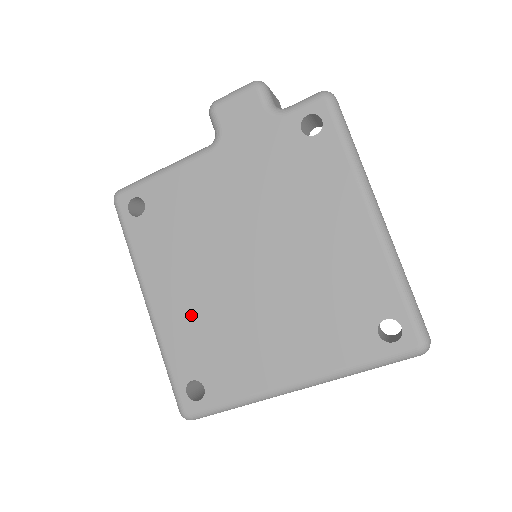
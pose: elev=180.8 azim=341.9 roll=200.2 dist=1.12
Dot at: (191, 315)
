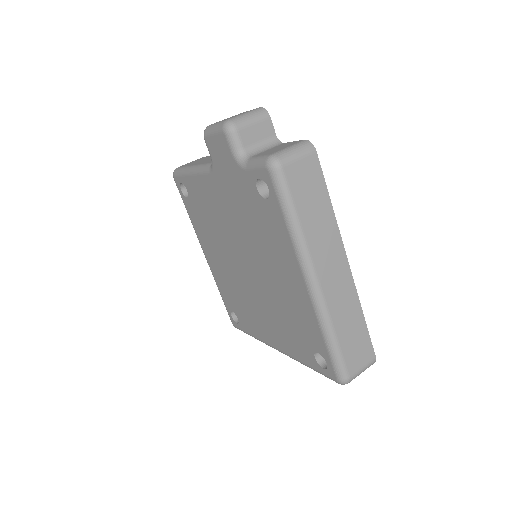
Dot at: (224, 277)
